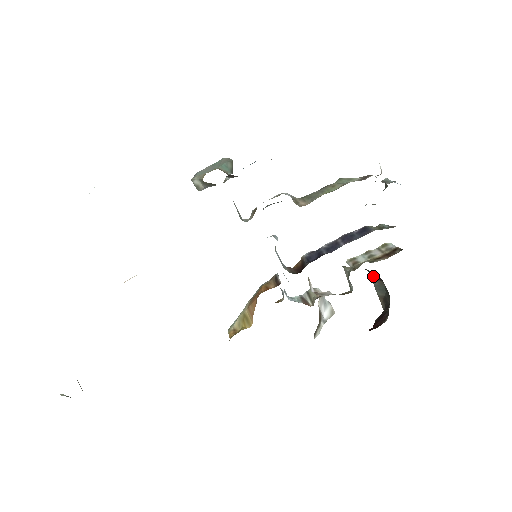
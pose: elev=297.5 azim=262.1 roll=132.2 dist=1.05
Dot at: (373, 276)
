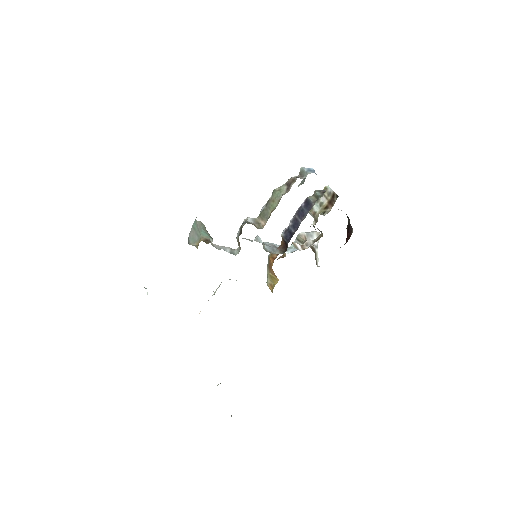
Dot at: occluded
